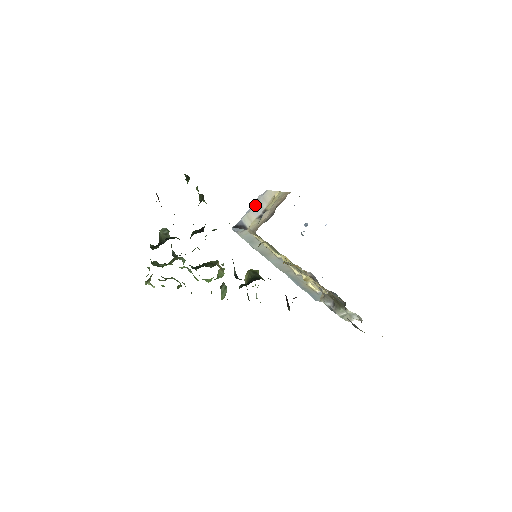
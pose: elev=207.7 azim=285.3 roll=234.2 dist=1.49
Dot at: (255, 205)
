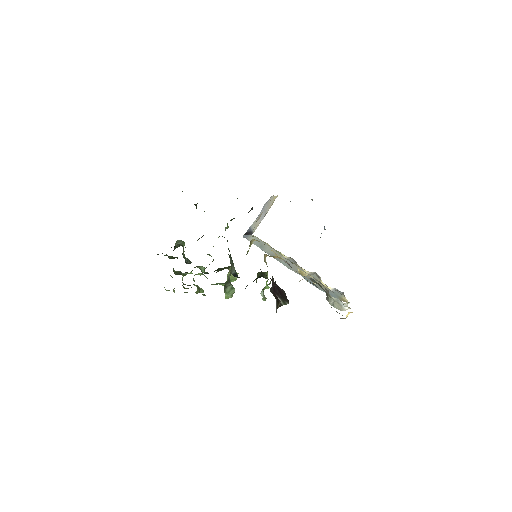
Dot at: (261, 212)
